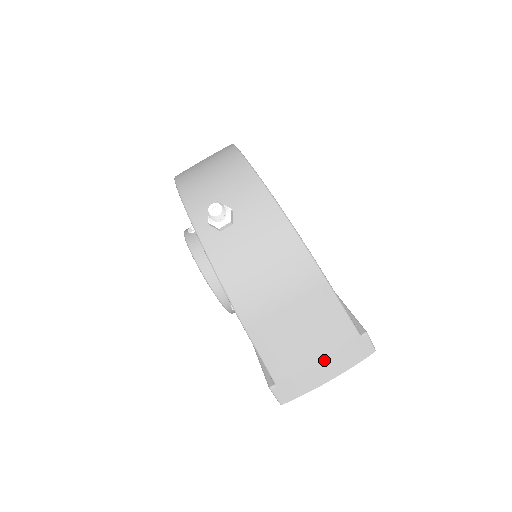
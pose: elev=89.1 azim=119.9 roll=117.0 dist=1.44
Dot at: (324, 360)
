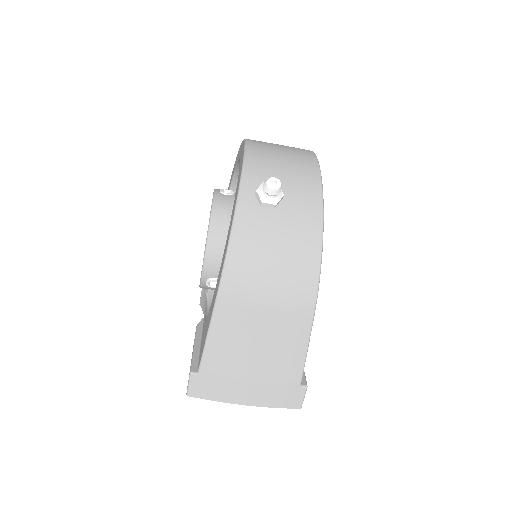
Dot at: (255, 383)
